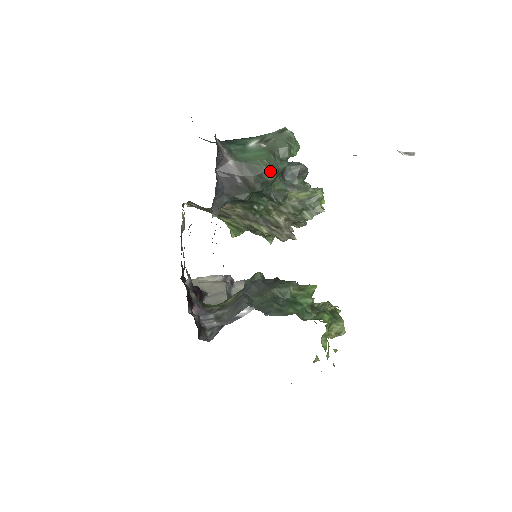
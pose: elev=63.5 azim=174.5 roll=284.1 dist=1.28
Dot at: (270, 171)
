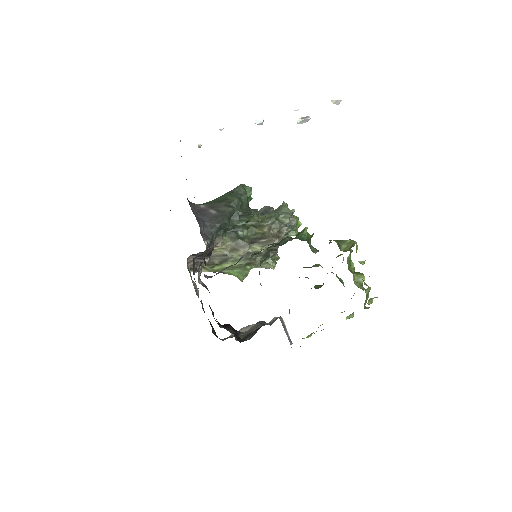
Dot at: (233, 197)
